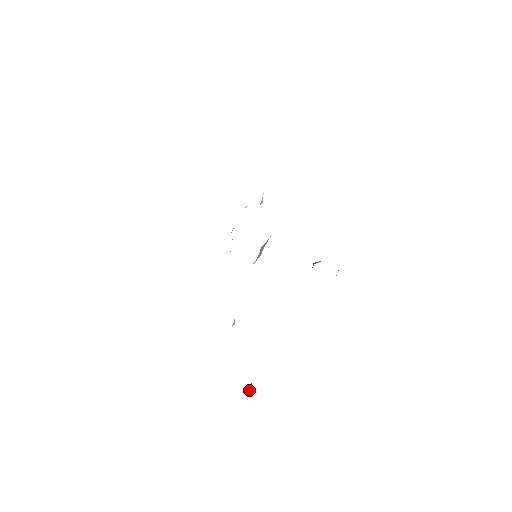
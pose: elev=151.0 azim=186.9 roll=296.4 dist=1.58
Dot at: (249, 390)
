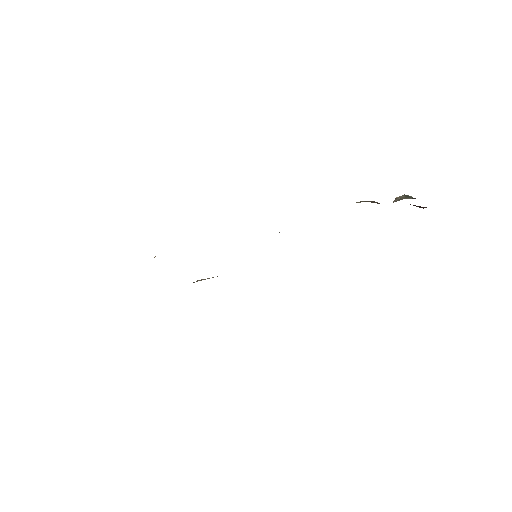
Dot at: occluded
